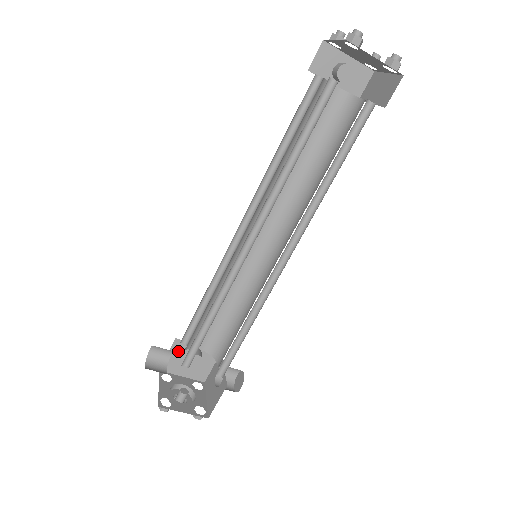
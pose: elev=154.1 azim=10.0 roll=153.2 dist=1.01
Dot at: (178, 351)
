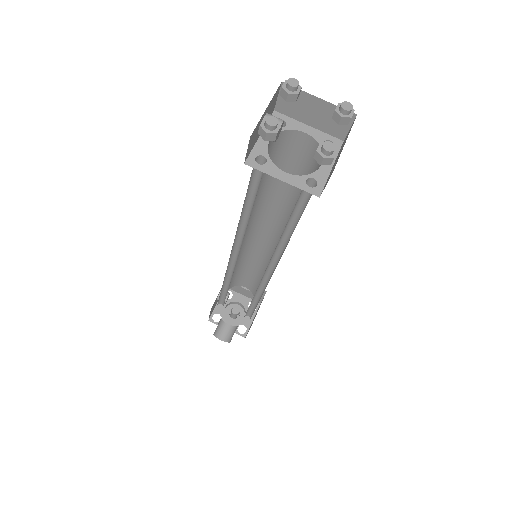
Dot at: occluded
